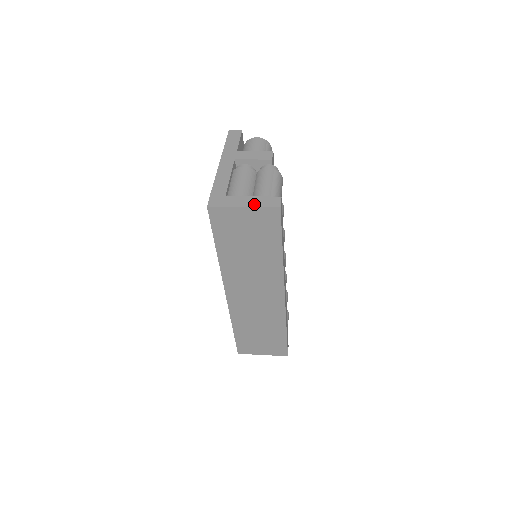
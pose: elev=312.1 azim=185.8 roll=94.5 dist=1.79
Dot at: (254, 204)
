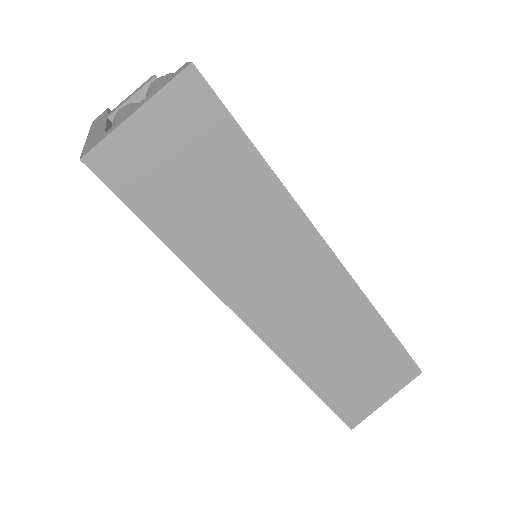
Dot at: (150, 96)
